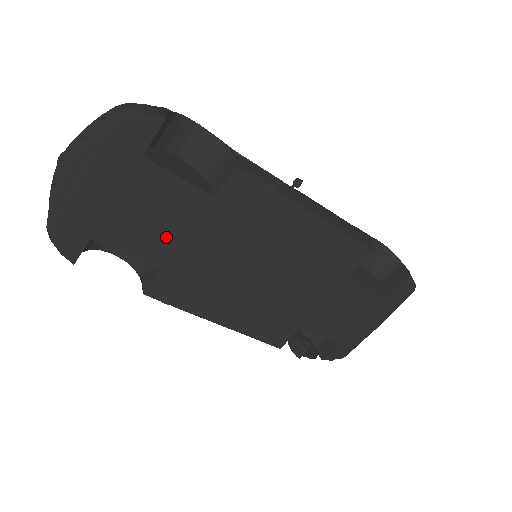
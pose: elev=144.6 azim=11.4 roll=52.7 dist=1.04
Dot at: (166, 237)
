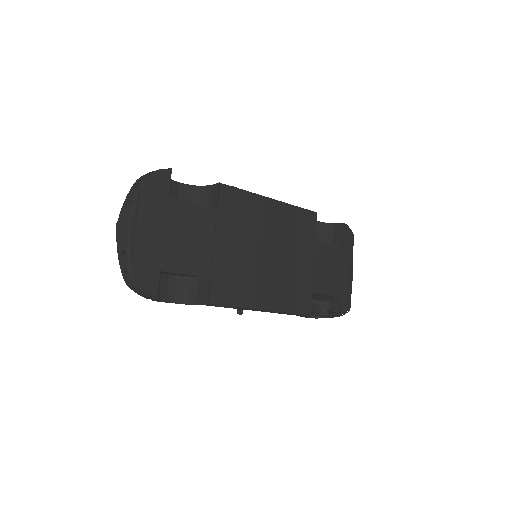
Dot at: (204, 250)
